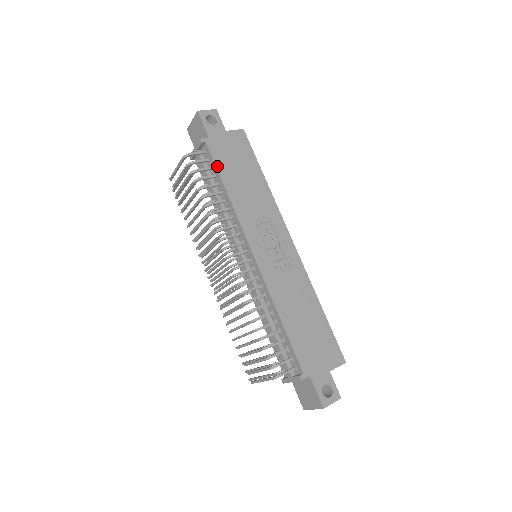
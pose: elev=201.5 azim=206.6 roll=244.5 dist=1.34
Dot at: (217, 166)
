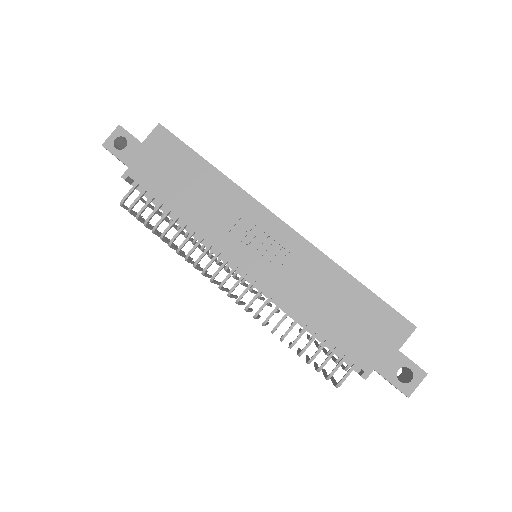
Dot at: (154, 195)
